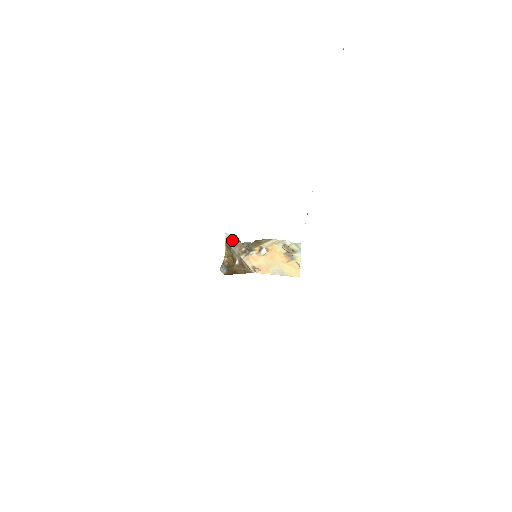
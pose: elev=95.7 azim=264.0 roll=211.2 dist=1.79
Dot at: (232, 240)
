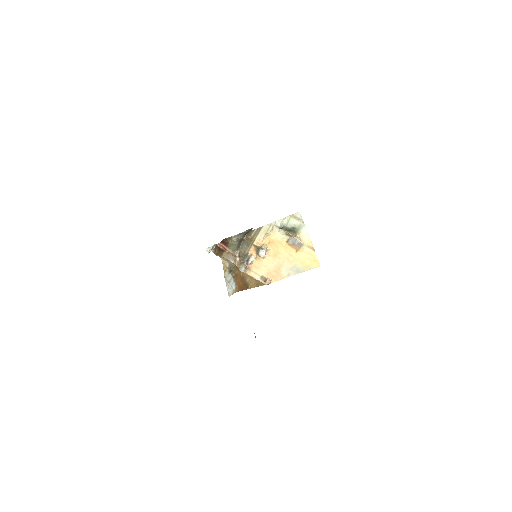
Dot at: (218, 251)
